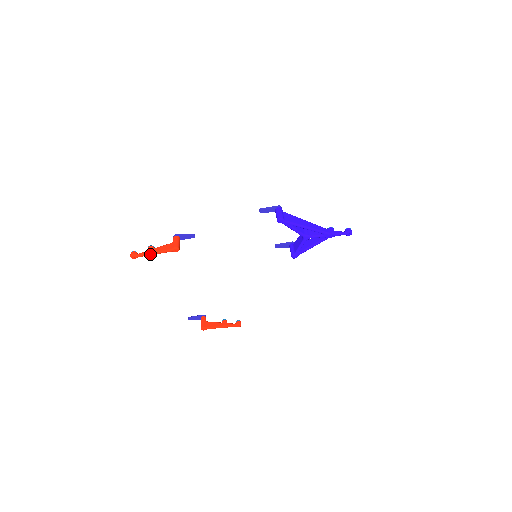
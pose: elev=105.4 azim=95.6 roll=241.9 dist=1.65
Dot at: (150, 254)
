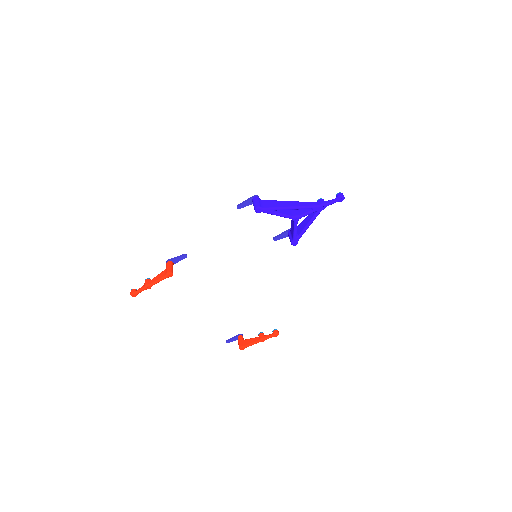
Dot at: (148, 287)
